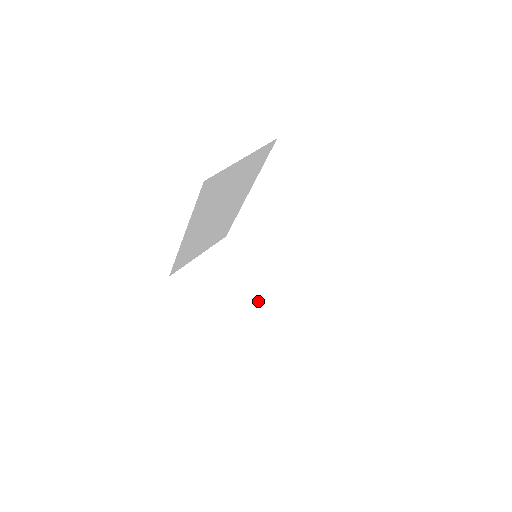
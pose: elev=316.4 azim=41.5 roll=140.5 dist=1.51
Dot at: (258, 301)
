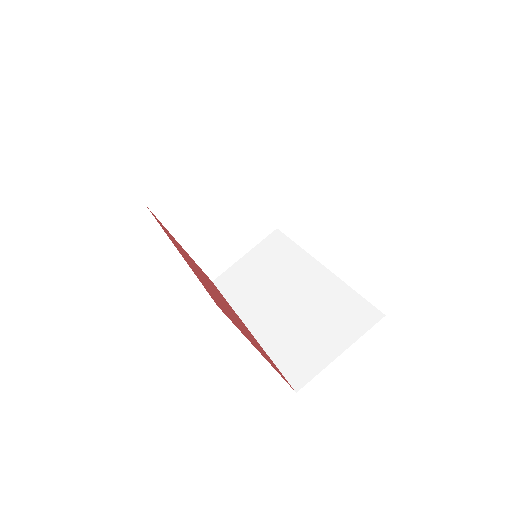
Dot at: (244, 227)
